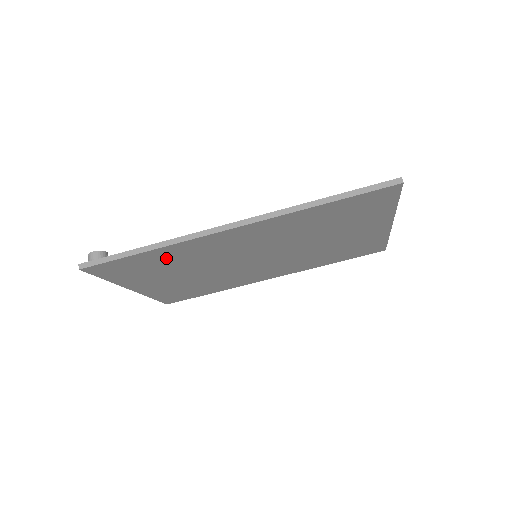
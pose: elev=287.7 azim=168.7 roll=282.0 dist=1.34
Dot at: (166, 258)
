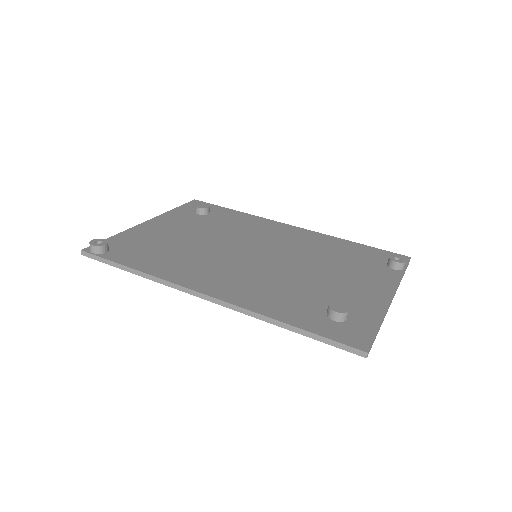
Dot at: occluded
